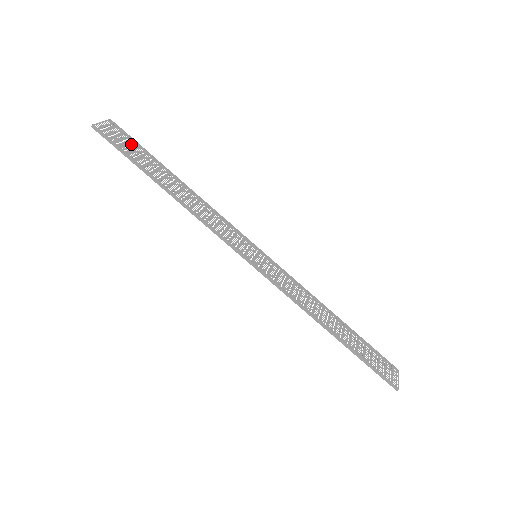
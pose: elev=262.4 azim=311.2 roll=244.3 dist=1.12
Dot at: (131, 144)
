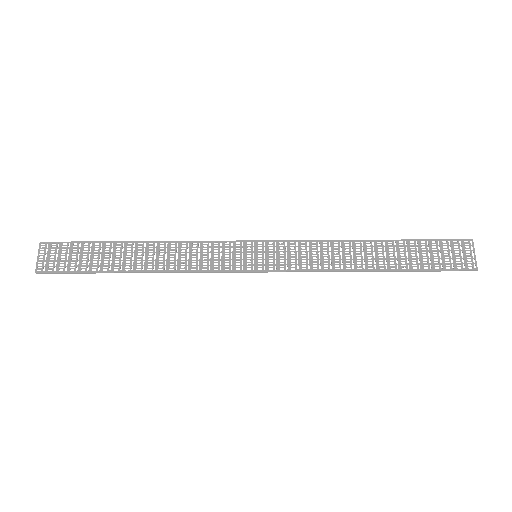
Dot at: (75, 252)
